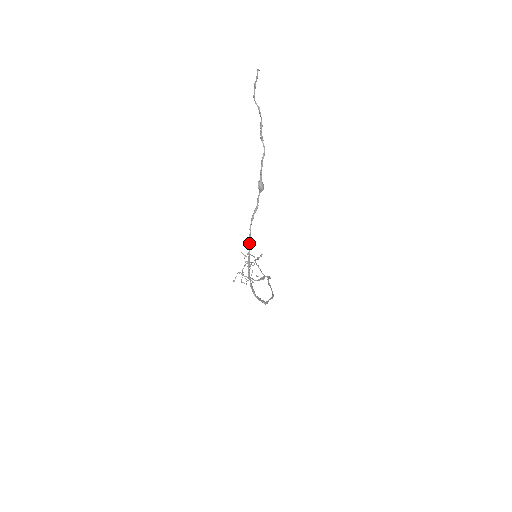
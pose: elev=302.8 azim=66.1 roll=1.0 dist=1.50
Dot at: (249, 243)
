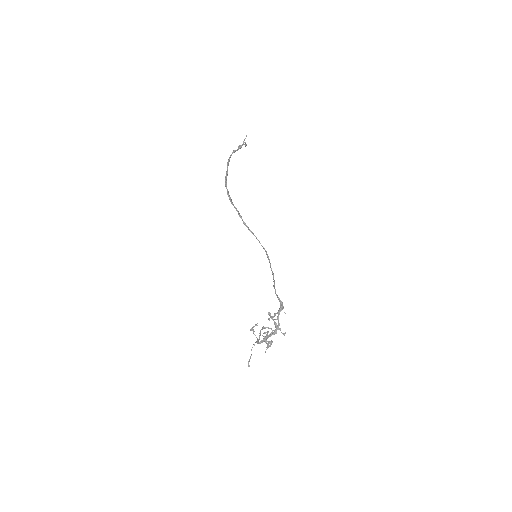
Dot at: (227, 165)
